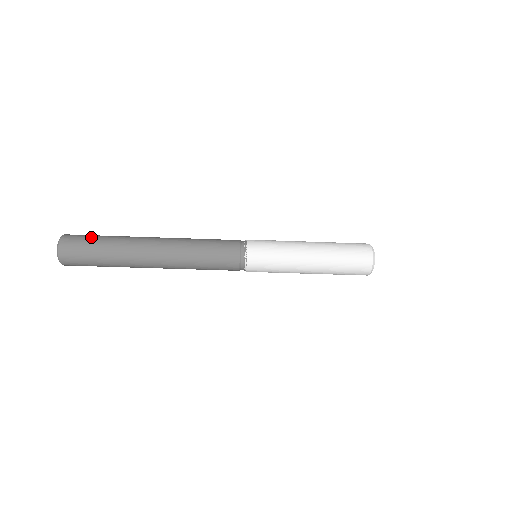
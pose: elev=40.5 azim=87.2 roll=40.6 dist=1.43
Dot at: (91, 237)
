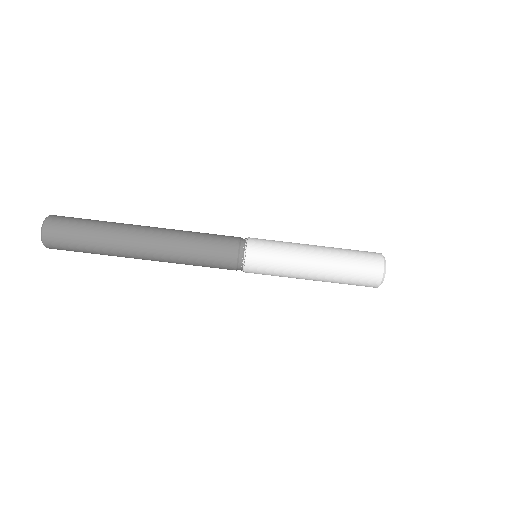
Dot at: occluded
